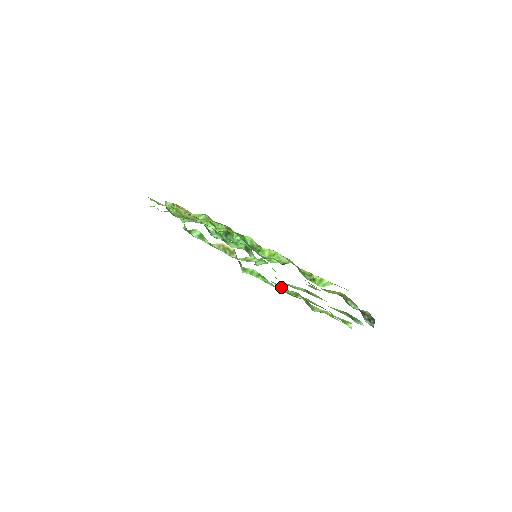
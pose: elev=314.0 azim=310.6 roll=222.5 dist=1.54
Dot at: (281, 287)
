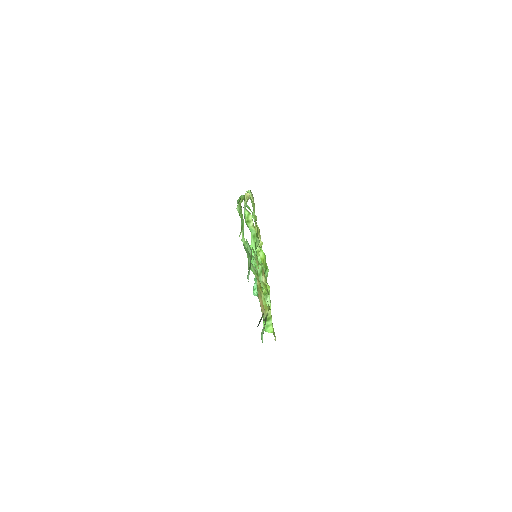
Dot at: occluded
